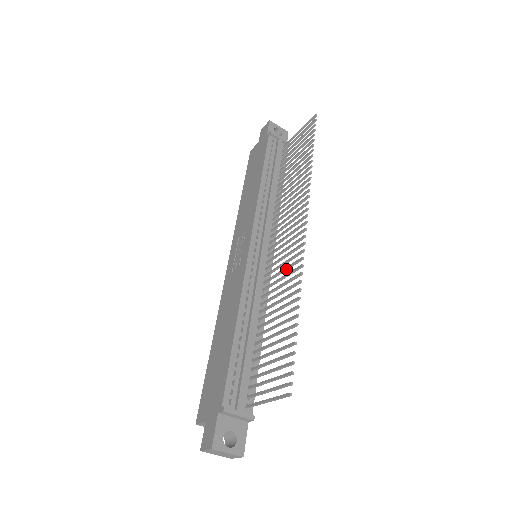
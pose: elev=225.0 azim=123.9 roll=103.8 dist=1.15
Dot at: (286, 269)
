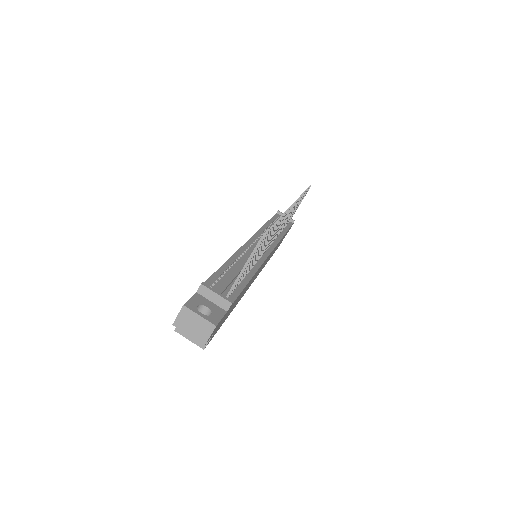
Dot at: occluded
